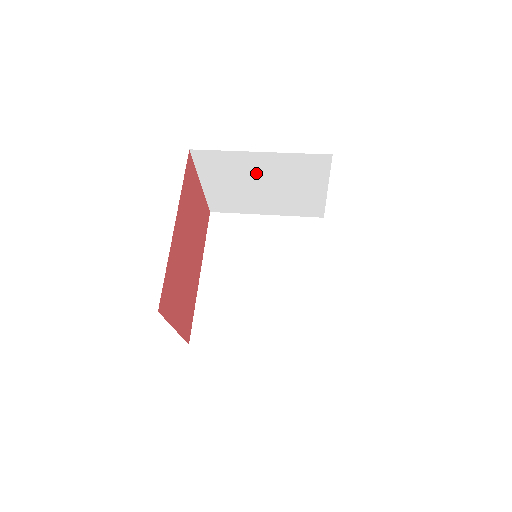
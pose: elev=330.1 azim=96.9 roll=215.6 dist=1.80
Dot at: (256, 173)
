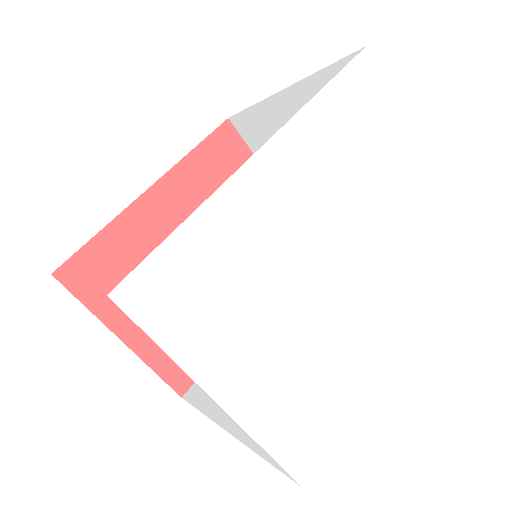
Dot at: occluded
